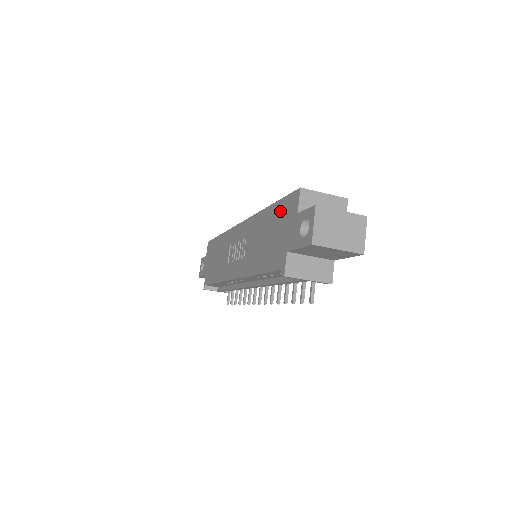
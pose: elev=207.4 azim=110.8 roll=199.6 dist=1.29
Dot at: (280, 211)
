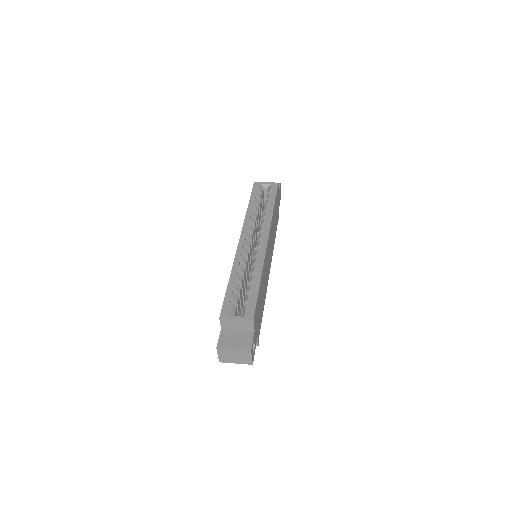
Dot at: occluded
